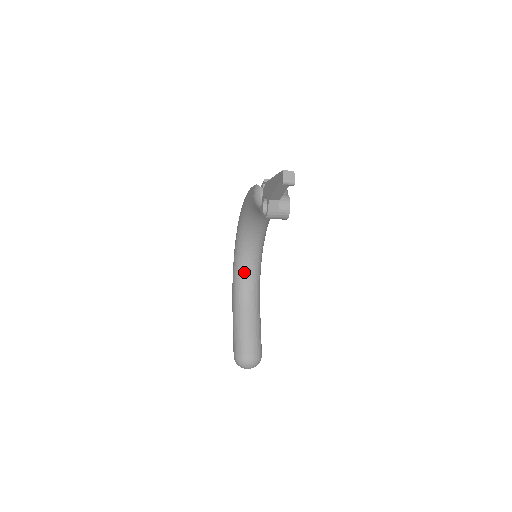
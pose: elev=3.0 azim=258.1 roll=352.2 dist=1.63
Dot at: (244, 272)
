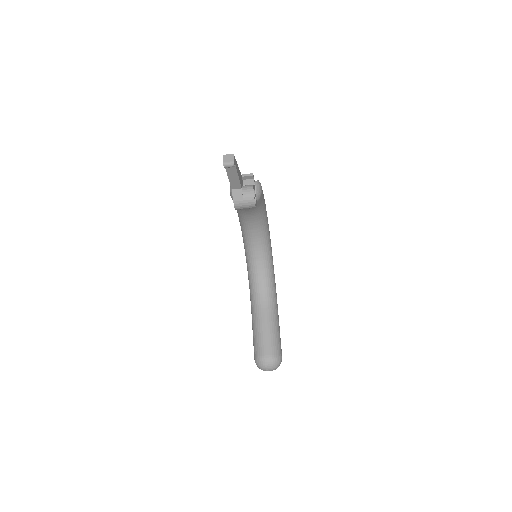
Dot at: (255, 277)
